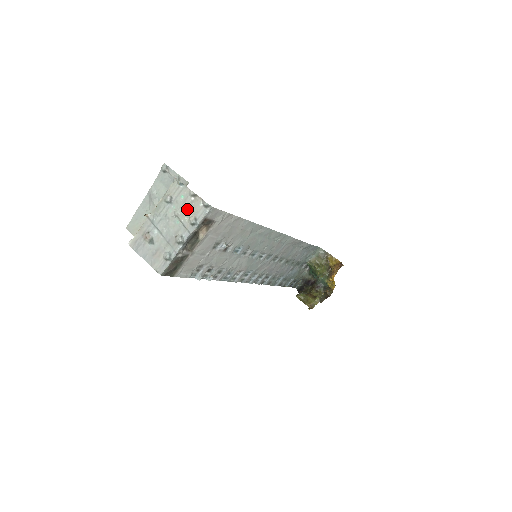
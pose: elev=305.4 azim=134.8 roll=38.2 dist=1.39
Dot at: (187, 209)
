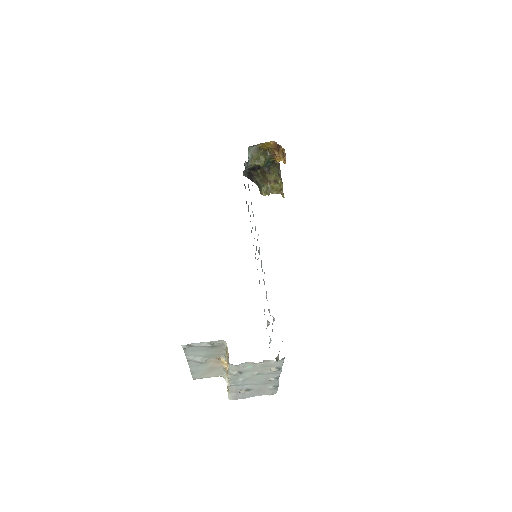
Dot at: (262, 369)
